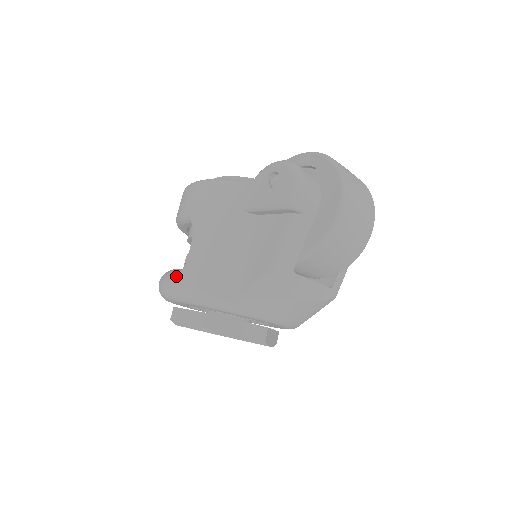
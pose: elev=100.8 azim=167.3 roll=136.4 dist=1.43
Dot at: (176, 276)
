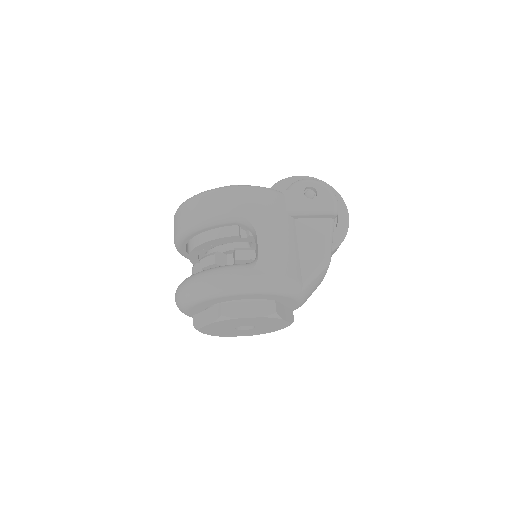
Dot at: (250, 269)
